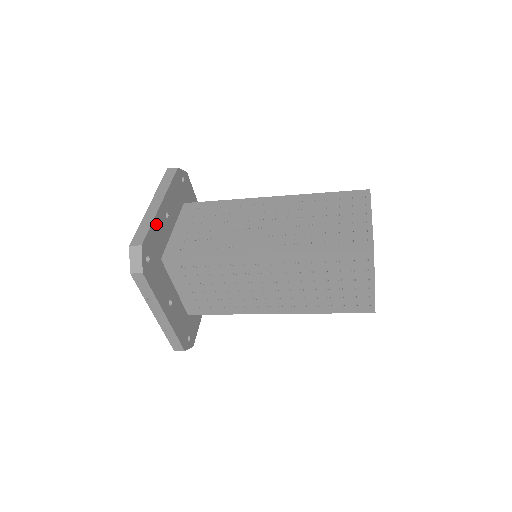
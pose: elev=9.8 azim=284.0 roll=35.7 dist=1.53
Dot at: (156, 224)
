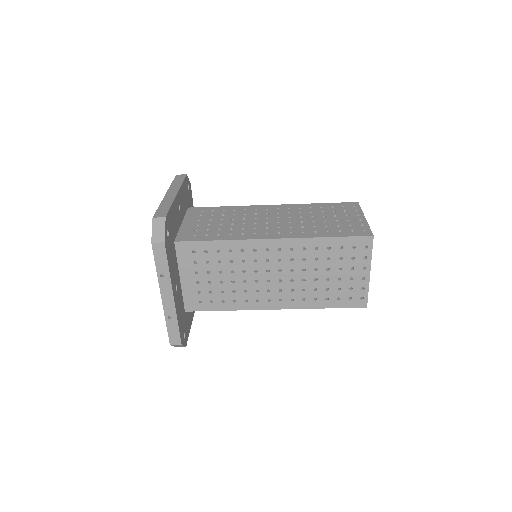
Dot at: (173, 208)
